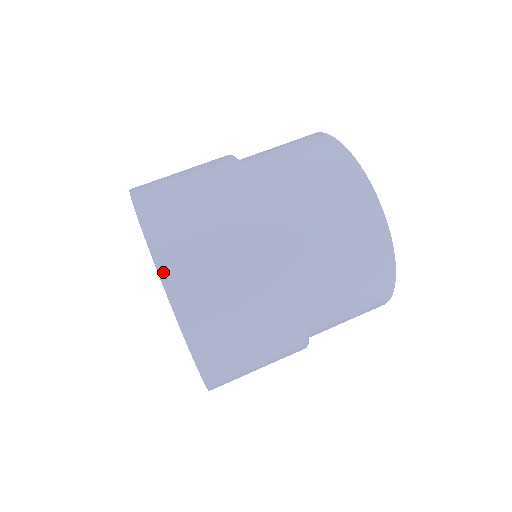
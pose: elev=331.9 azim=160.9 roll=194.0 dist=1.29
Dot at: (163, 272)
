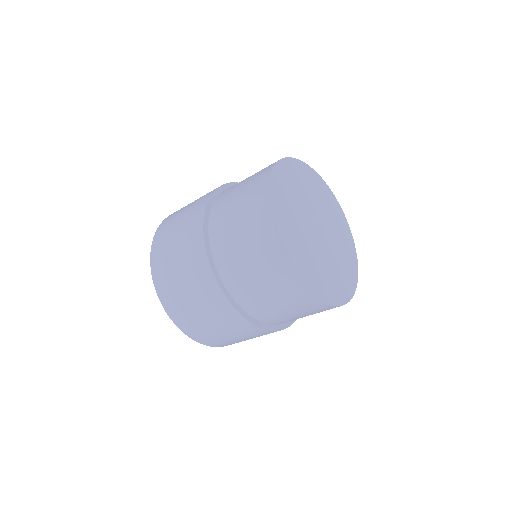
Dot at: occluded
